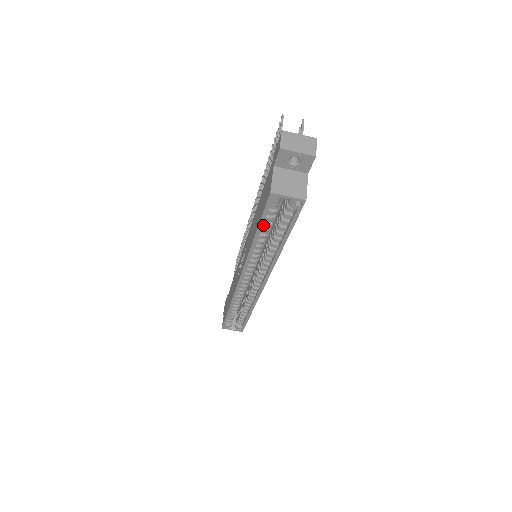
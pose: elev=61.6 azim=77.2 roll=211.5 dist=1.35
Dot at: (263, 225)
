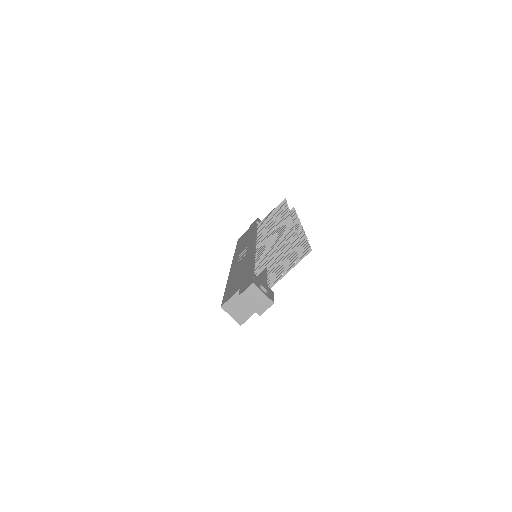
Dot at: occluded
